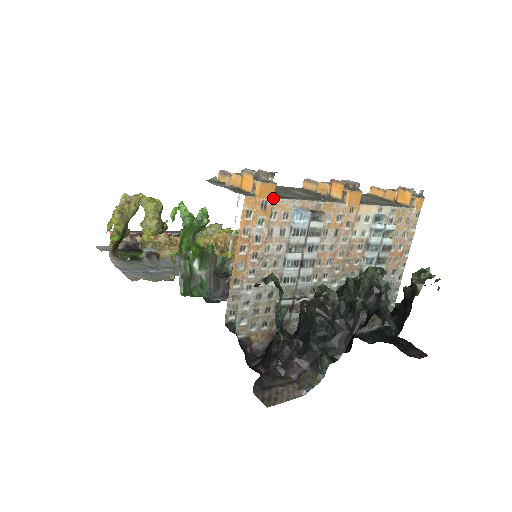
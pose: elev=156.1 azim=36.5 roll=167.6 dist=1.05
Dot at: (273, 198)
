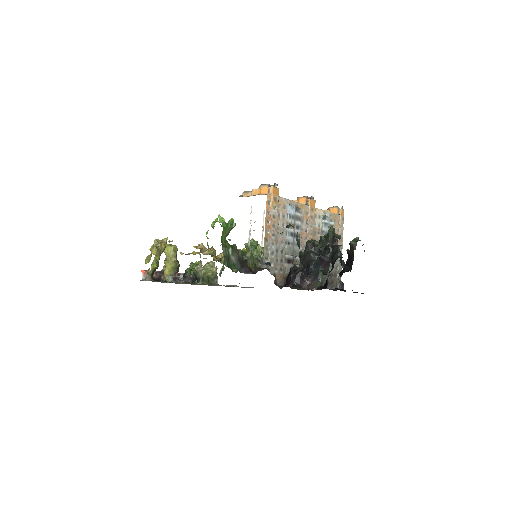
Dot at: (279, 196)
